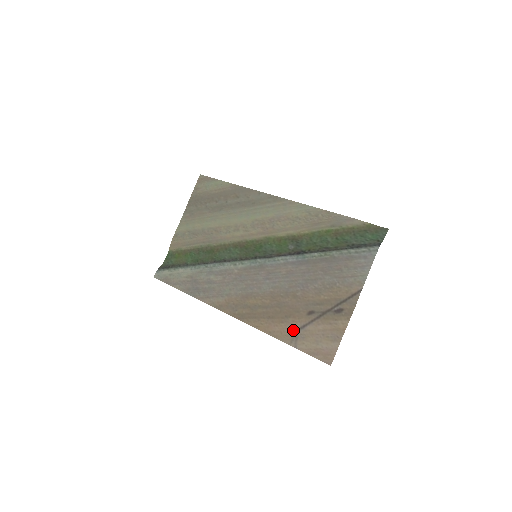
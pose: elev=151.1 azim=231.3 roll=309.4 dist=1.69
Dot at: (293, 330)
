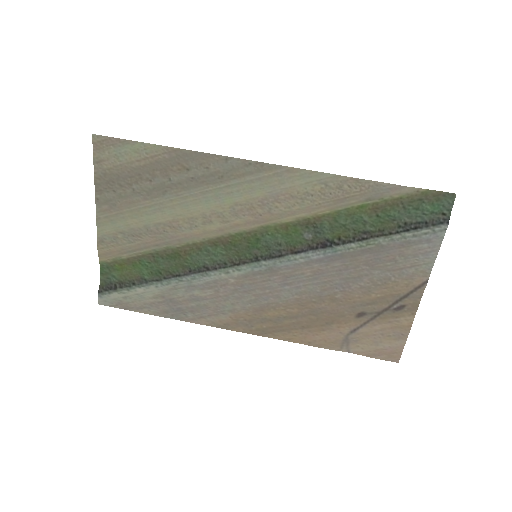
Dot at: (341, 336)
